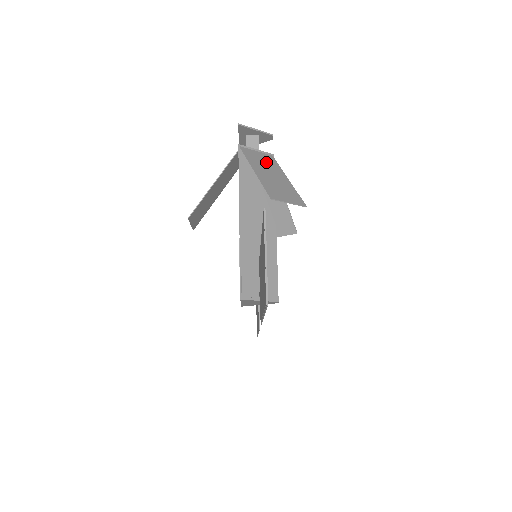
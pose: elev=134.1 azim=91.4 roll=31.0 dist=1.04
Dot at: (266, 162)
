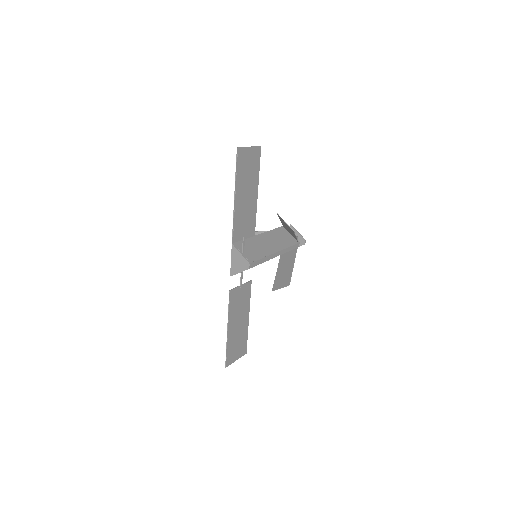
Dot at: (291, 233)
